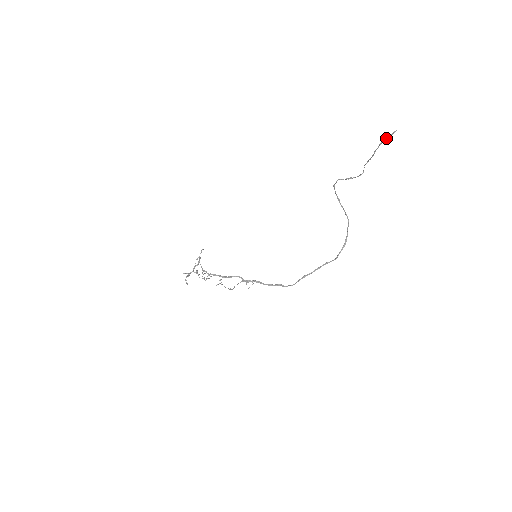
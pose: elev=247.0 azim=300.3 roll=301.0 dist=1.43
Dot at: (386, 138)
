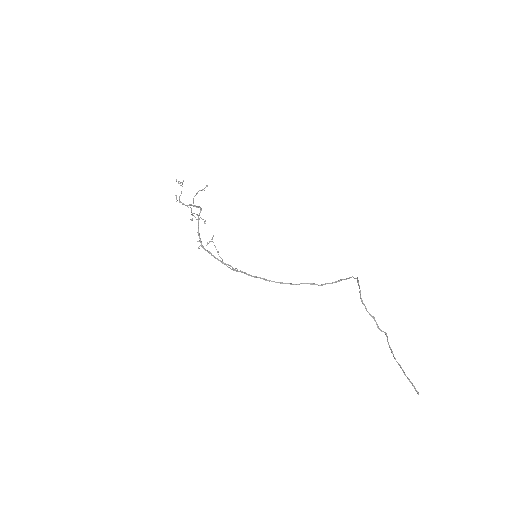
Dot at: (410, 382)
